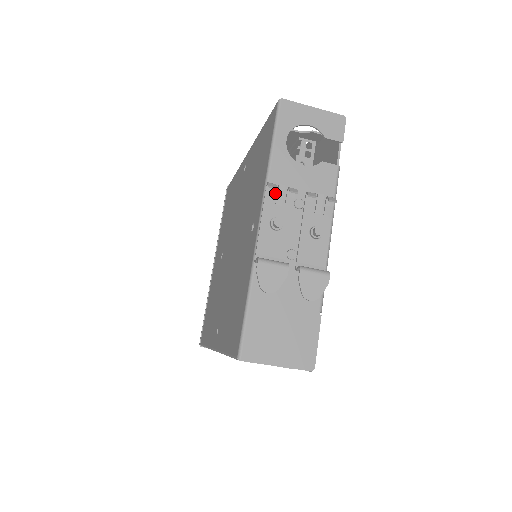
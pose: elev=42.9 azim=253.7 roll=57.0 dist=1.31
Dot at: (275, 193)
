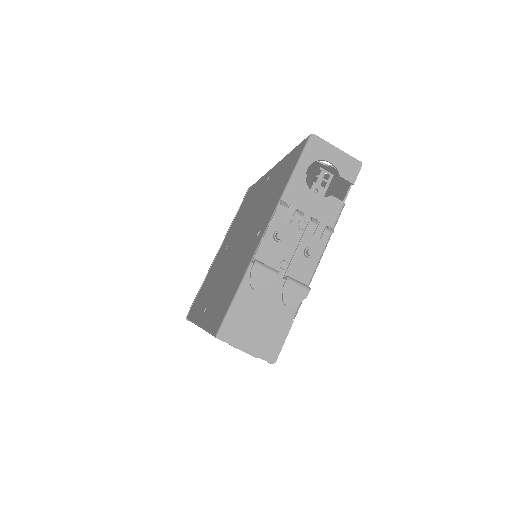
Dot at: (285, 211)
